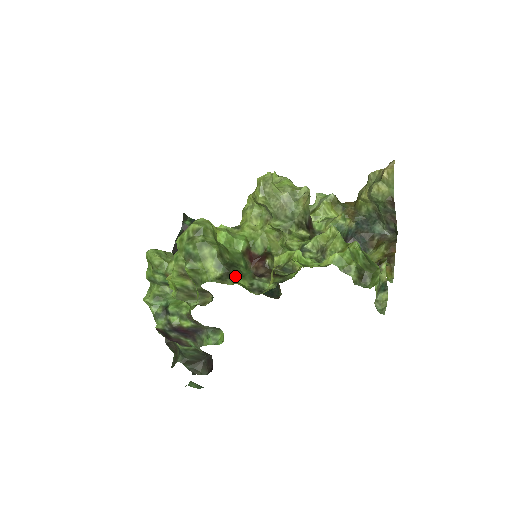
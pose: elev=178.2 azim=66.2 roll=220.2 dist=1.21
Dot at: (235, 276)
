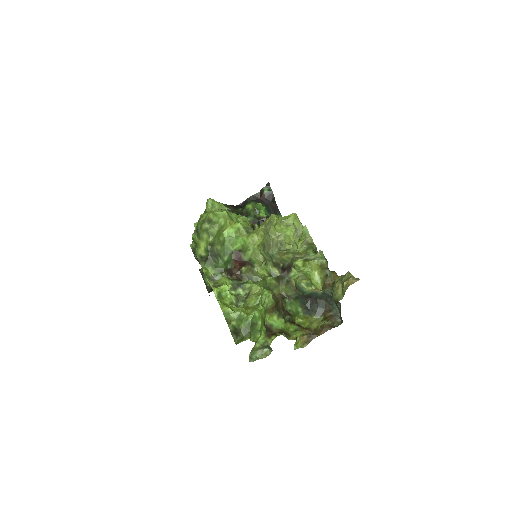
Dot at: (209, 263)
